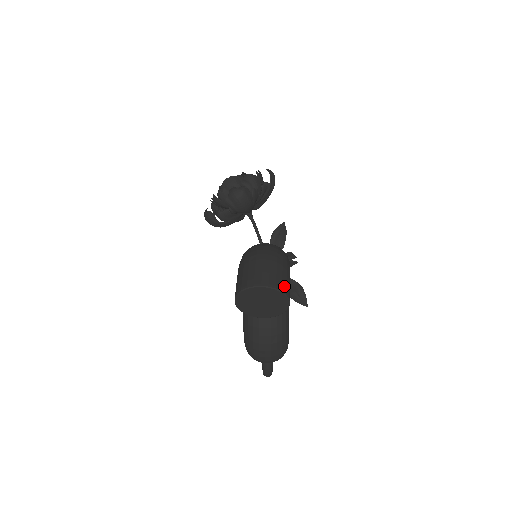
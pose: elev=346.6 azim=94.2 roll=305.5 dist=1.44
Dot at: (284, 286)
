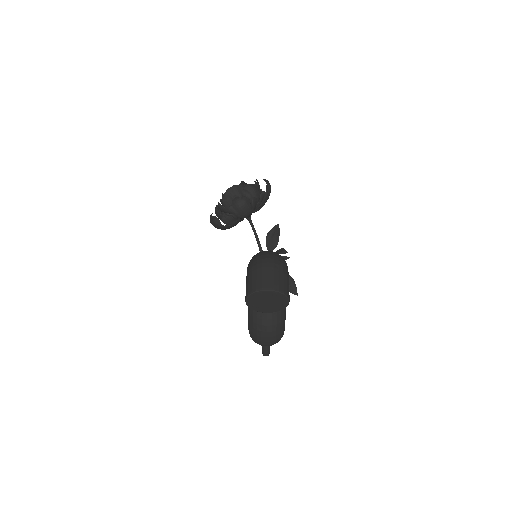
Dot at: (285, 289)
